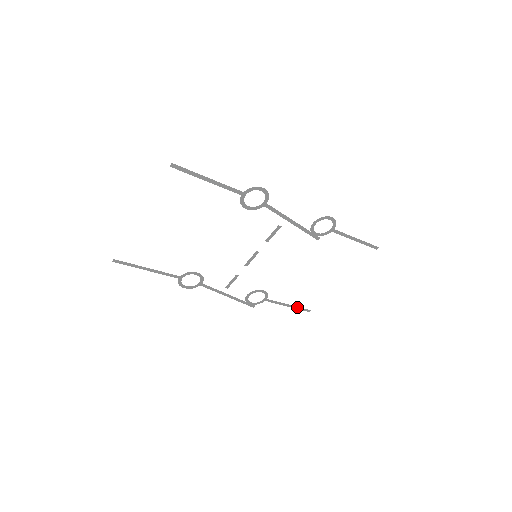
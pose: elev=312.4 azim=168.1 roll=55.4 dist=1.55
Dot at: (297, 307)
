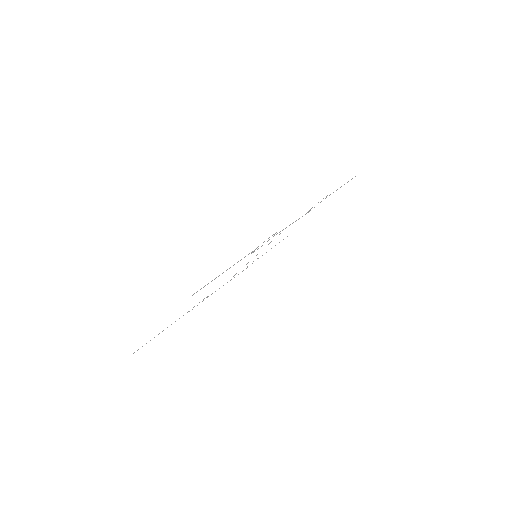
Dot at: occluded
